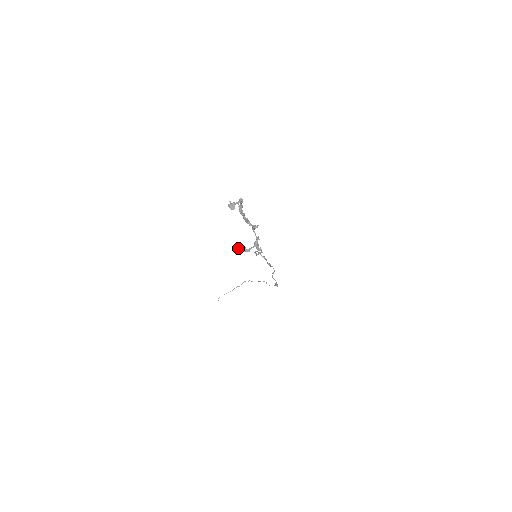
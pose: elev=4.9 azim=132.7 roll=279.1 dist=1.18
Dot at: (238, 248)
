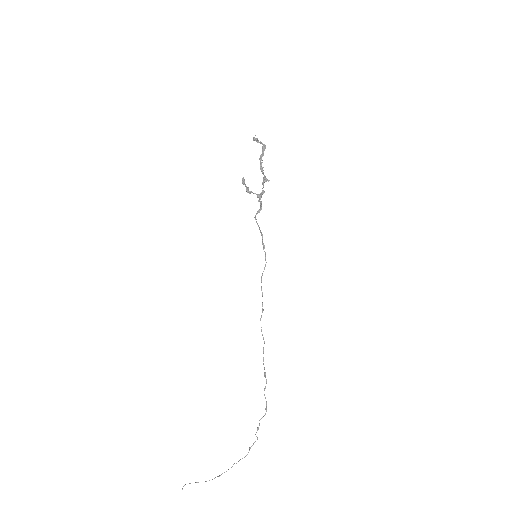
Dot at: (243, 181)
